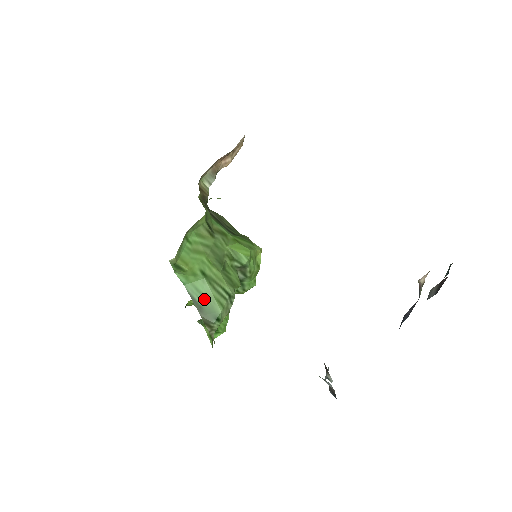
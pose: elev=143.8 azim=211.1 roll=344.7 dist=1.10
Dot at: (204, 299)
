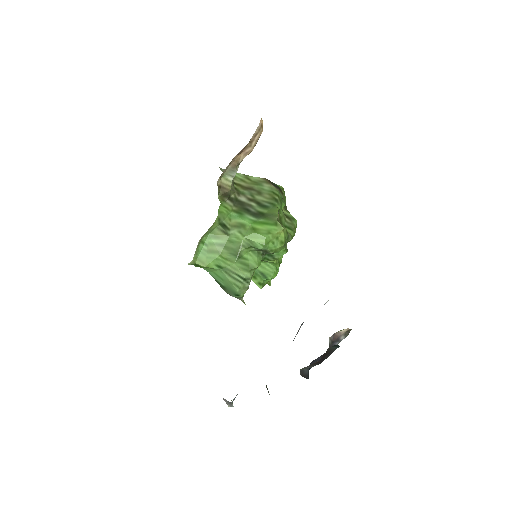
Dot at: (224, 282)
